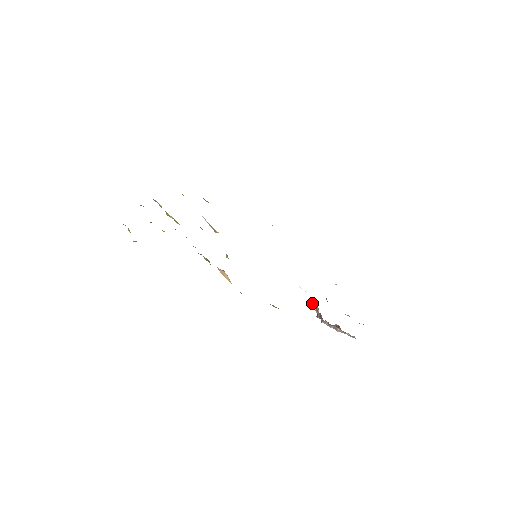
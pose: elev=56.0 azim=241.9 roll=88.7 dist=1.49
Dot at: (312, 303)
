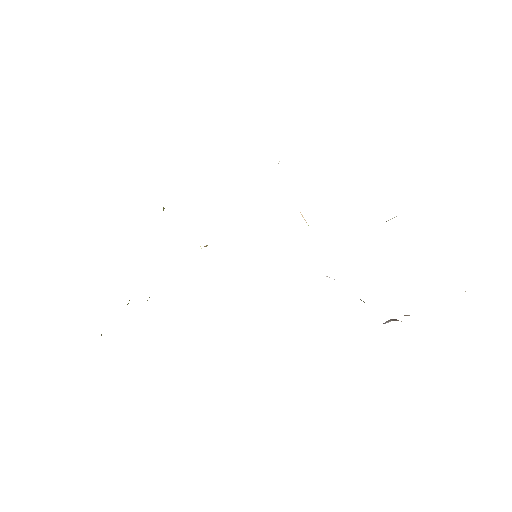
Dot at: occluded
